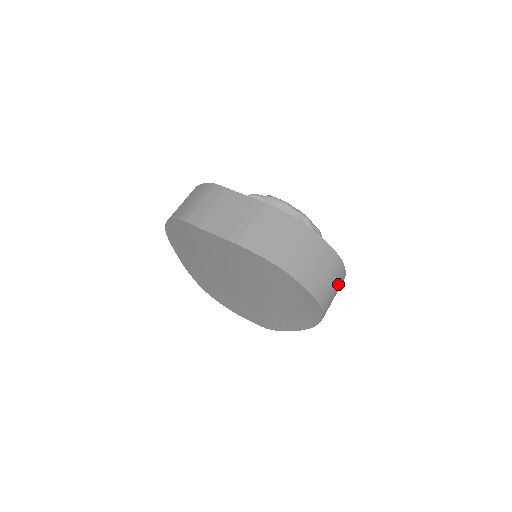
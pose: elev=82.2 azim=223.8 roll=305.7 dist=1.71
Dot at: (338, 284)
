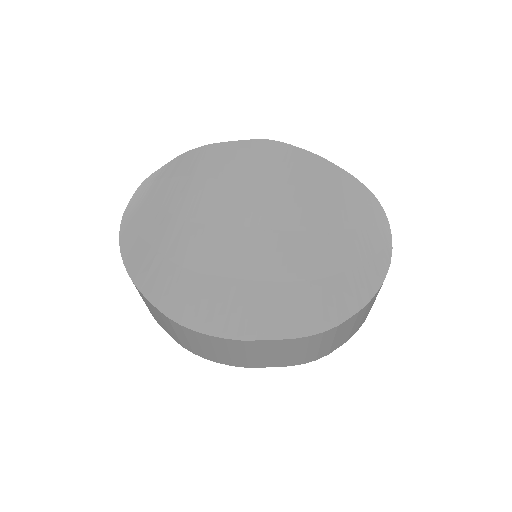
Dot at: occluded
